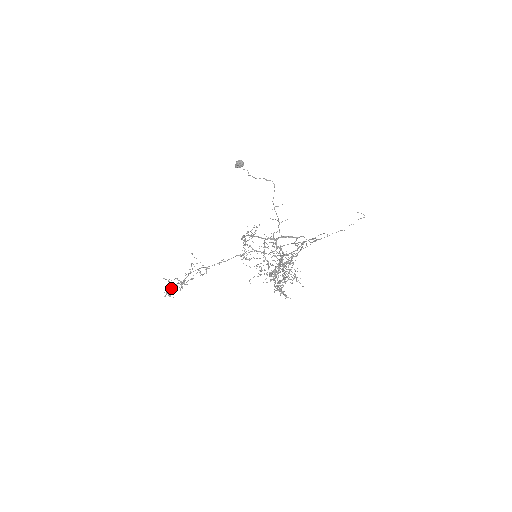
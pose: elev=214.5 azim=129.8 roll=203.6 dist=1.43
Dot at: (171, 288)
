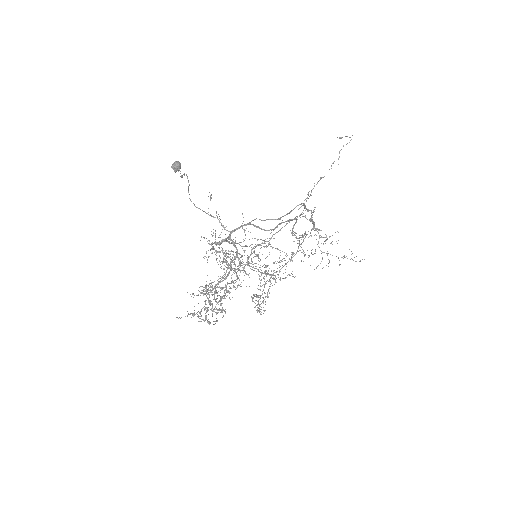
Dot at: occluded
